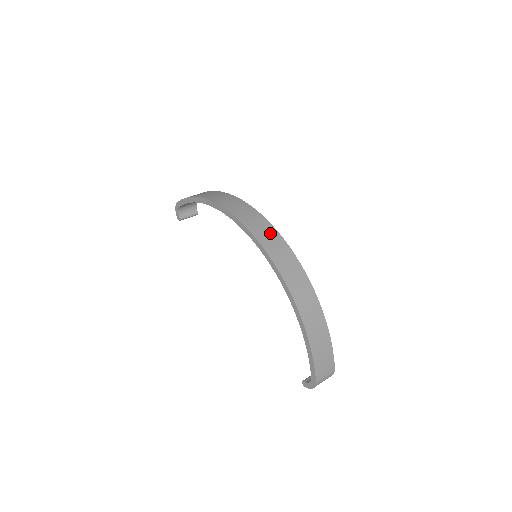
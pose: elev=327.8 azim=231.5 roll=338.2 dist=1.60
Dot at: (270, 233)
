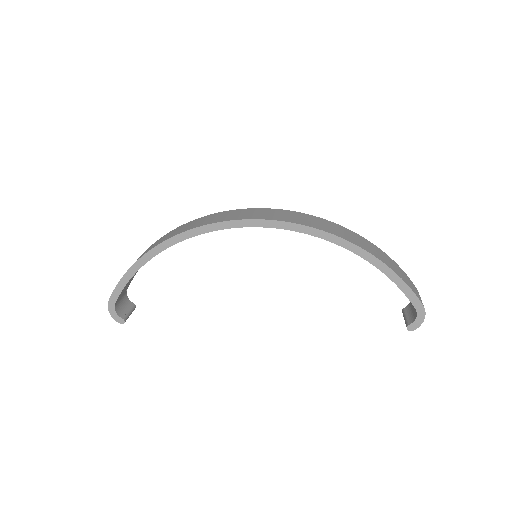
Dot at: (258, 212)
